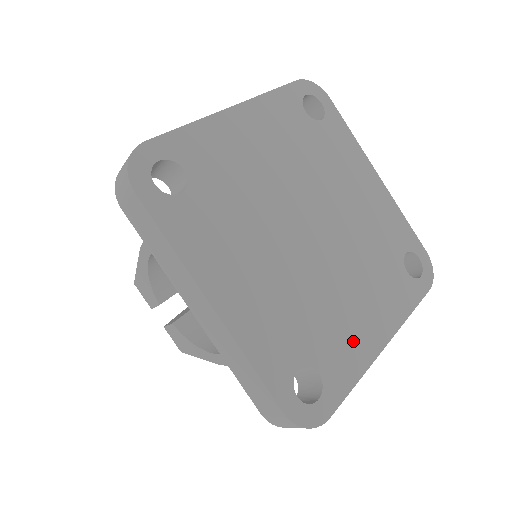
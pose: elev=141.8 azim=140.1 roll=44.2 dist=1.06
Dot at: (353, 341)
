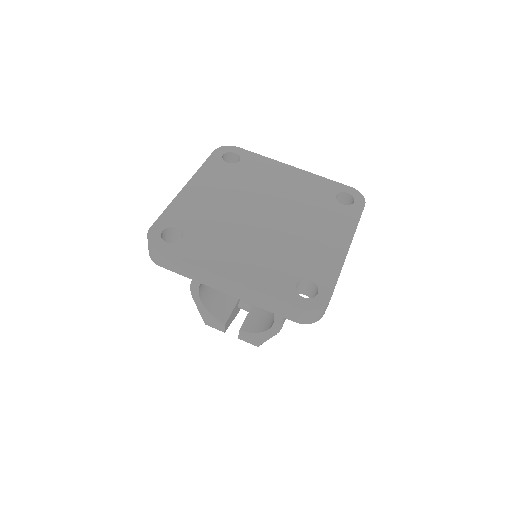
Dot at: (324, 256)
